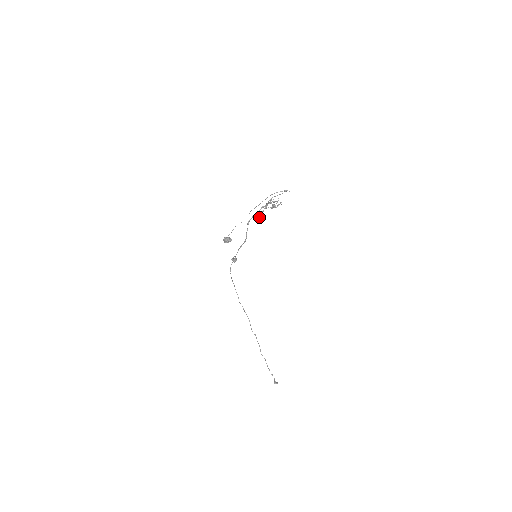
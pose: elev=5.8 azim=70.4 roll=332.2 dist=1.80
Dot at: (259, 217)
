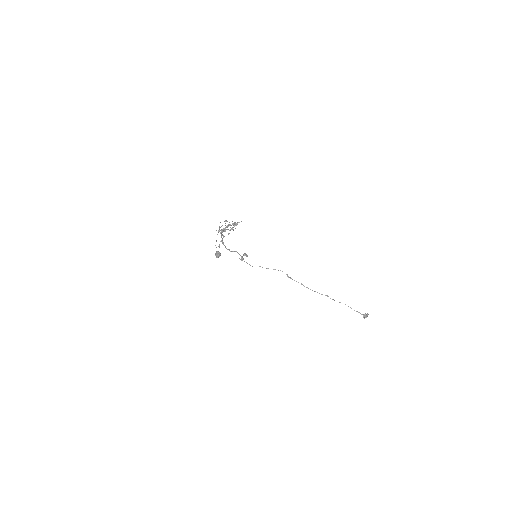
Dot at: occluded
